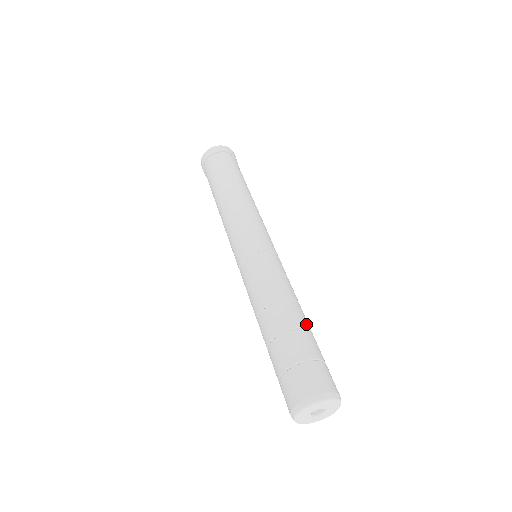
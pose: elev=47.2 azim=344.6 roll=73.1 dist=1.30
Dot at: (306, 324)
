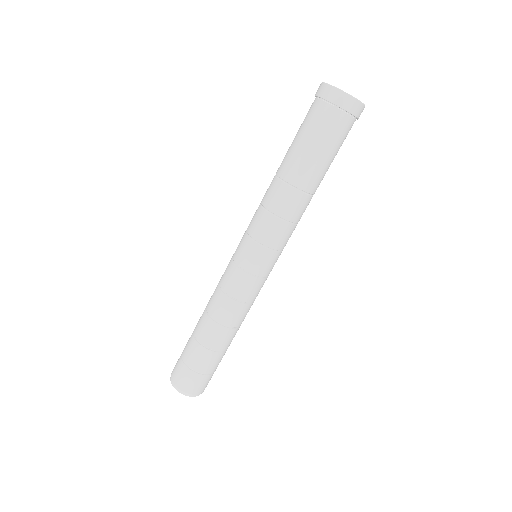
Dot at: (208, 343)
